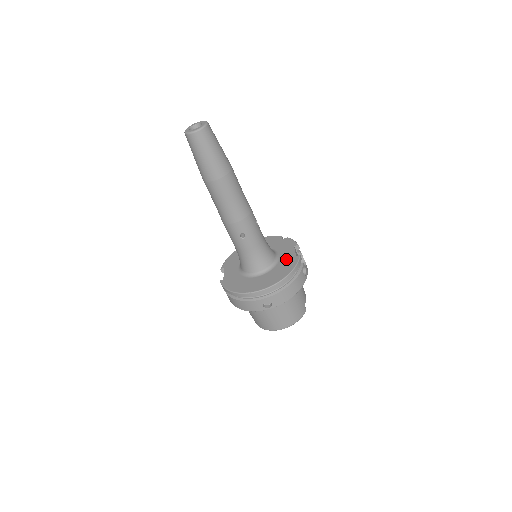
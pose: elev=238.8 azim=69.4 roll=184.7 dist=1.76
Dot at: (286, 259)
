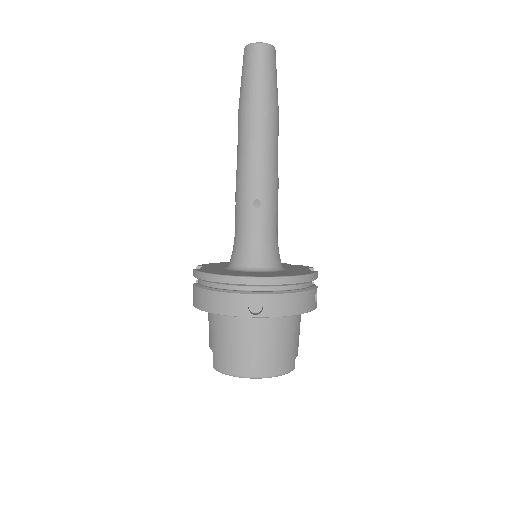
Dot at: (297, 270)
